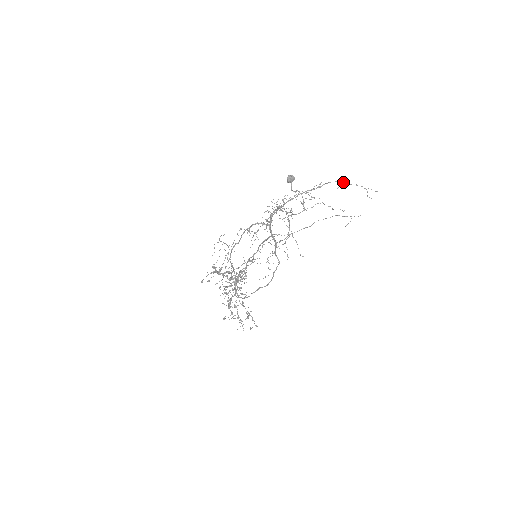
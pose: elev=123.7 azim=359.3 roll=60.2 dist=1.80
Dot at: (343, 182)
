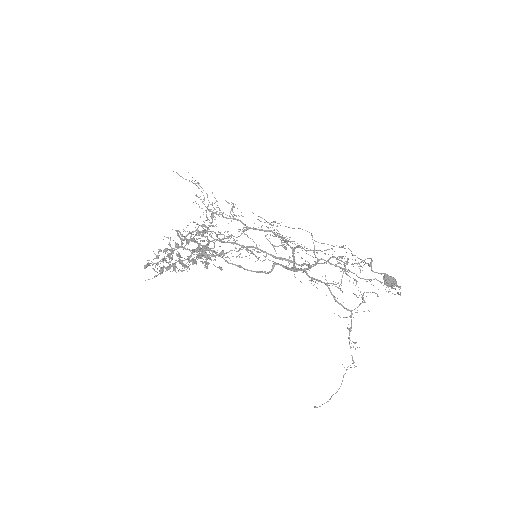
Dot at: occluded
